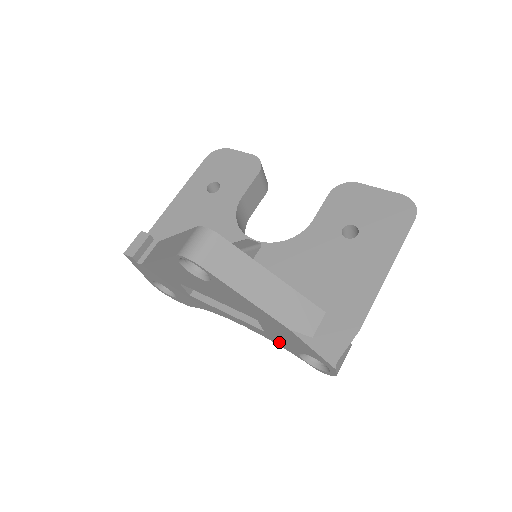
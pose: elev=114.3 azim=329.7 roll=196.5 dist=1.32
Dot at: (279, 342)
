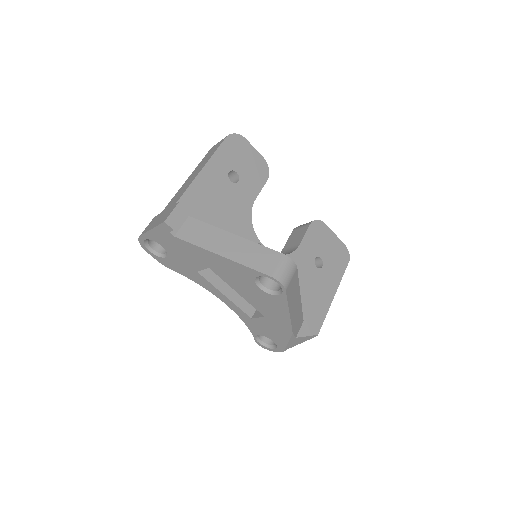
Dot at: (253, 326)
